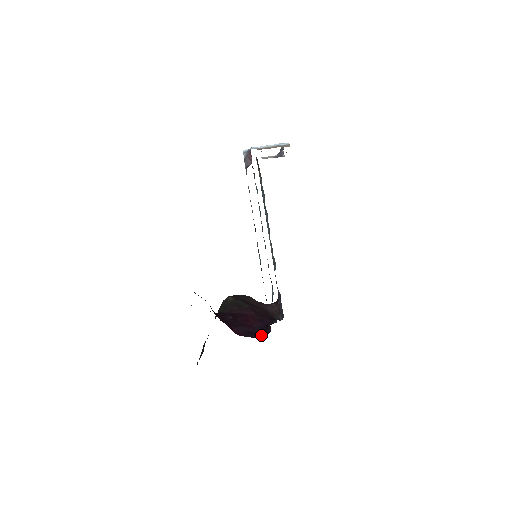
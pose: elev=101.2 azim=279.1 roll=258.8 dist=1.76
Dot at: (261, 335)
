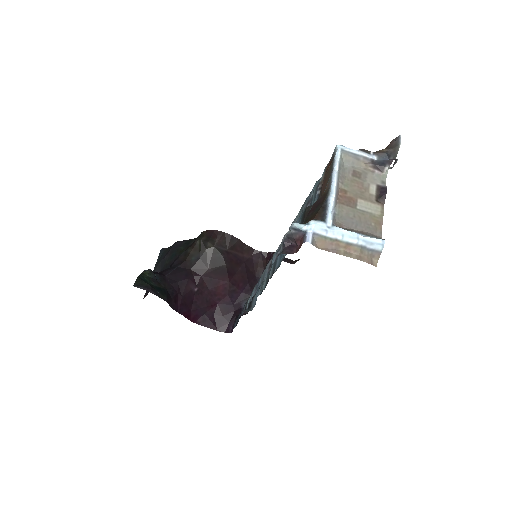
Dot at: (220, 327)
